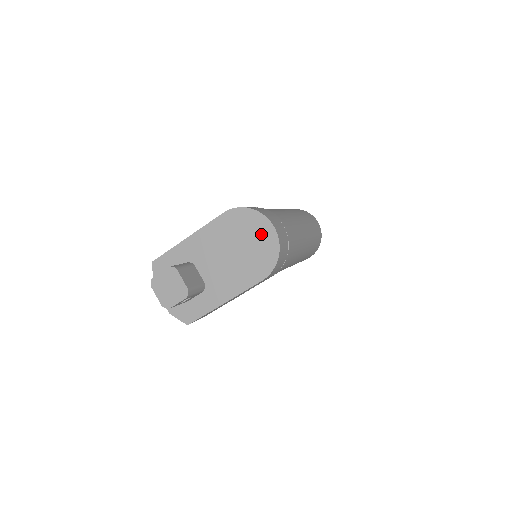
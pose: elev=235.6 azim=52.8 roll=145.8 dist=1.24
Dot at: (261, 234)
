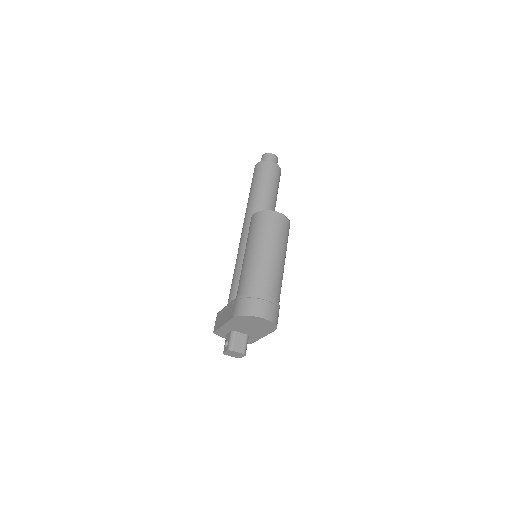
Dot at: (259, 321)
